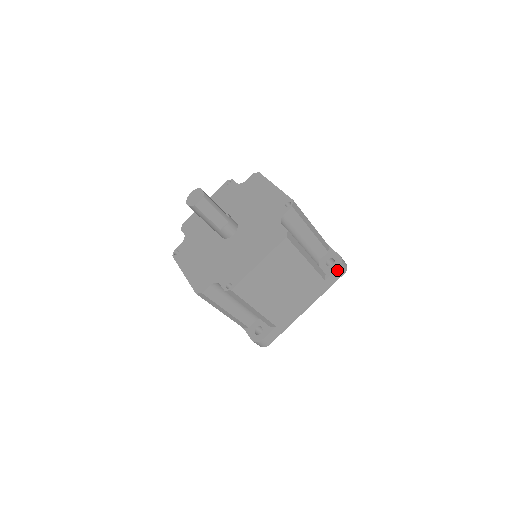
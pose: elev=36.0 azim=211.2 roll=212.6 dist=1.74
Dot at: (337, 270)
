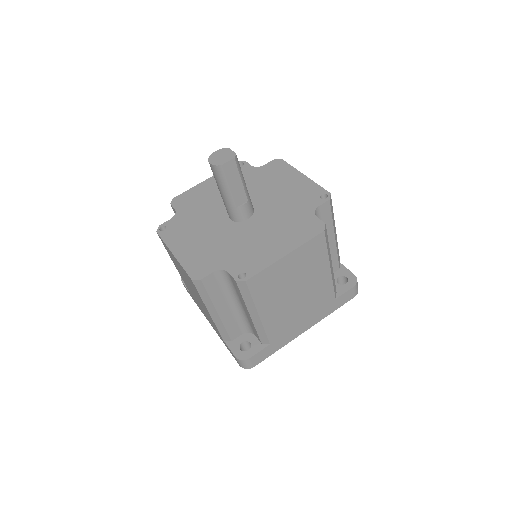
Dot at: (350, 290)
